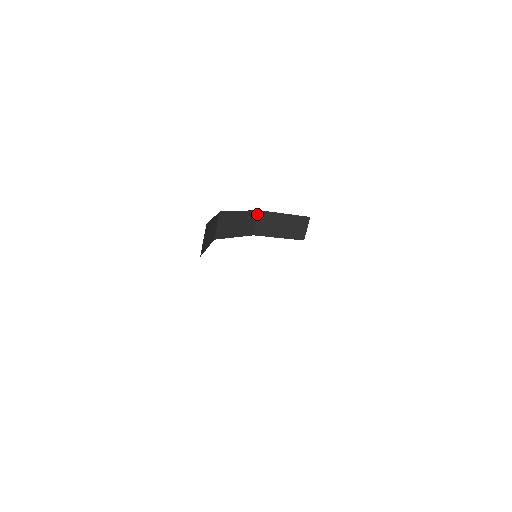
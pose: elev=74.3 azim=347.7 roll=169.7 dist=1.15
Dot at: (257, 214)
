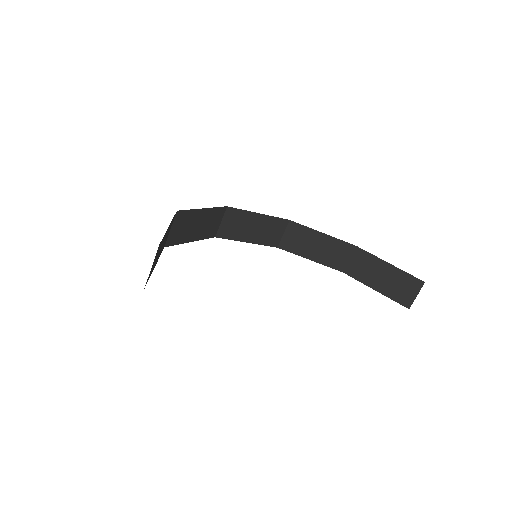
Dot at: (353, 249)
